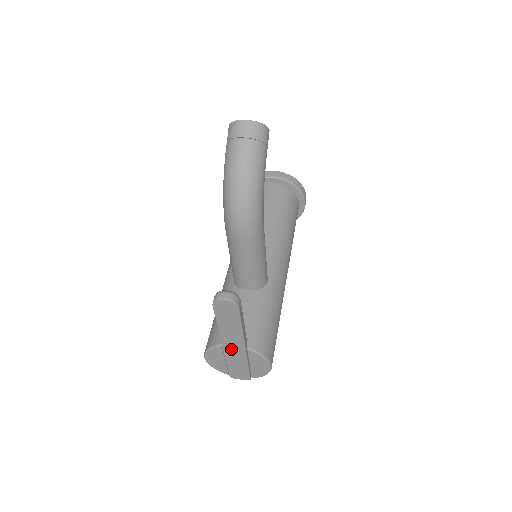
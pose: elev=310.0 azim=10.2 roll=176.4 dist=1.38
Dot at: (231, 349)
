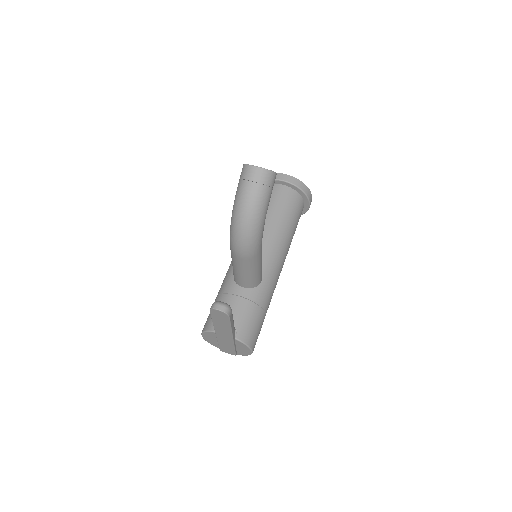
Dot at: (222, 336)
